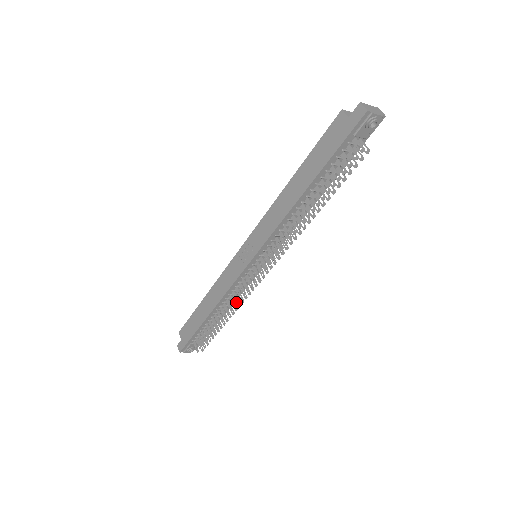
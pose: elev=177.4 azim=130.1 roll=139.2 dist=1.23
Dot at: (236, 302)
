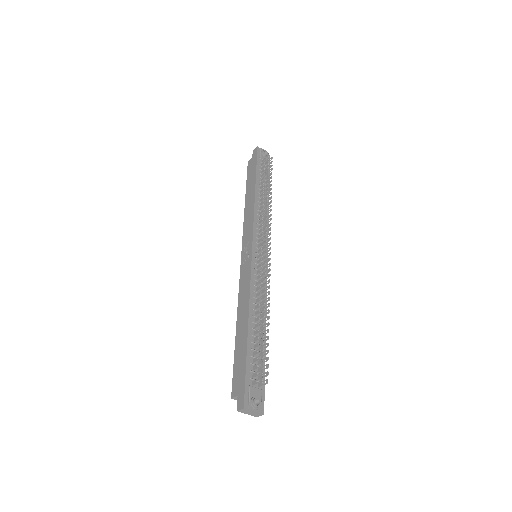
Dot at: occluded
